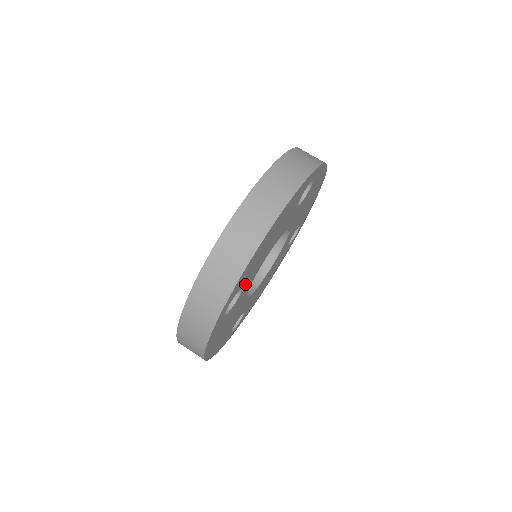
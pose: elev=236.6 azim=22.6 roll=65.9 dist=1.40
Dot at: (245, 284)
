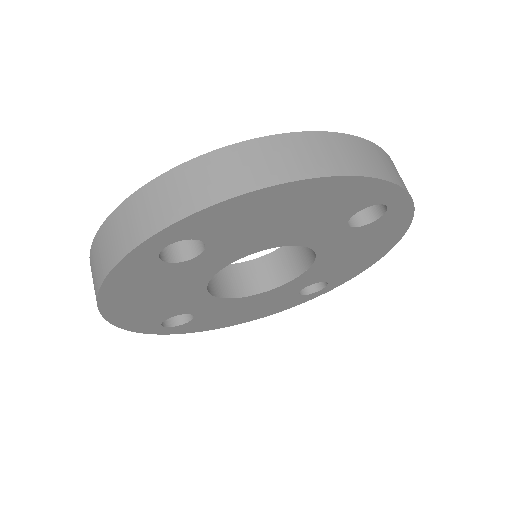
Dot at: (181, 311)
